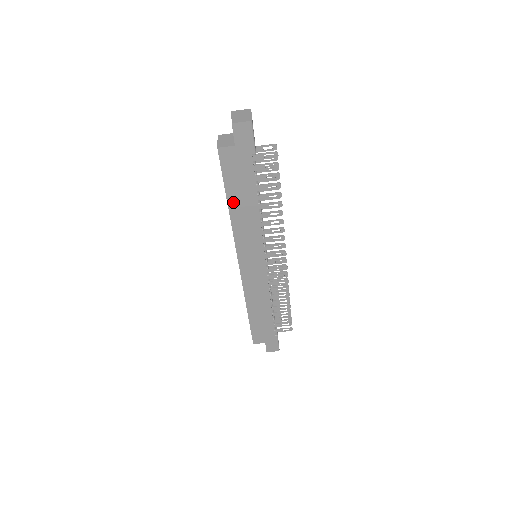
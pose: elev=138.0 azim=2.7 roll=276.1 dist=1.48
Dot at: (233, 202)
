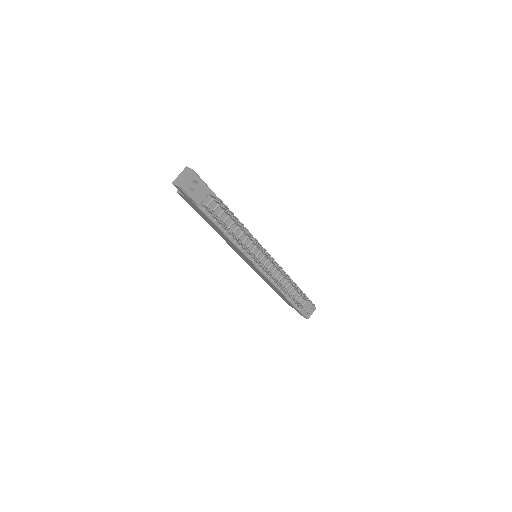
Dot at: (209, 223)
